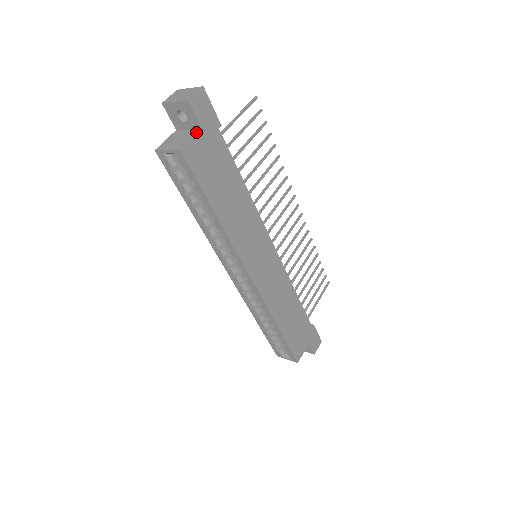
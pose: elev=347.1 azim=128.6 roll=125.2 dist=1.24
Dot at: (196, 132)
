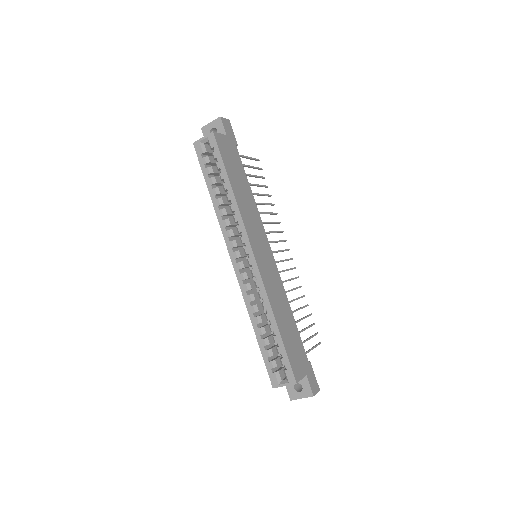
Dot at: (223, 135)
